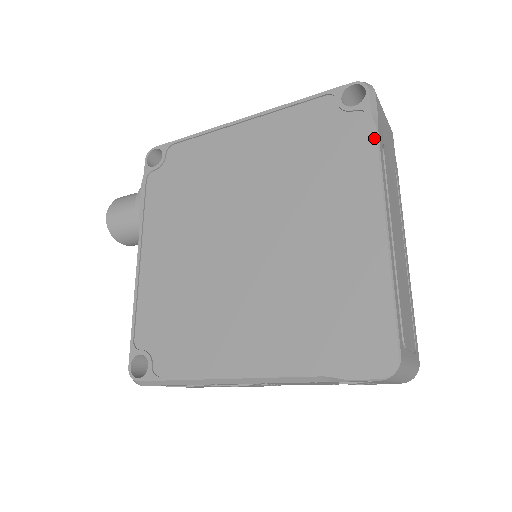
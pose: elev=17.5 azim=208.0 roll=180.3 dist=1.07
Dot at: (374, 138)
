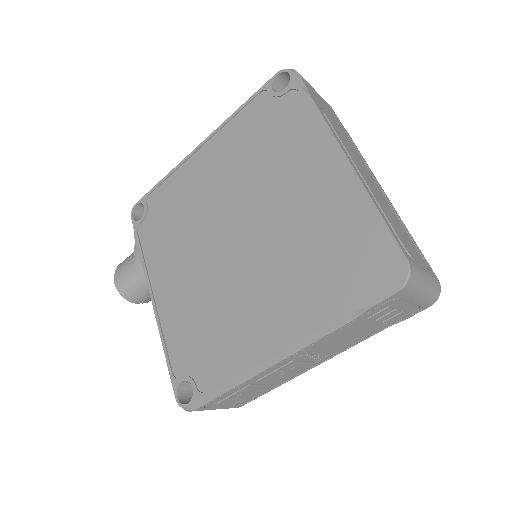
Dot at: (310, 104)
